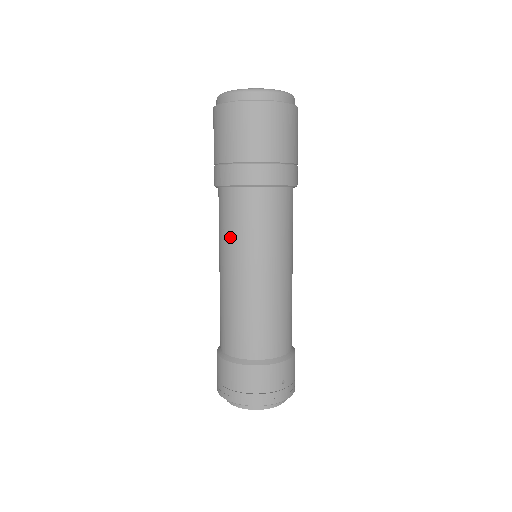
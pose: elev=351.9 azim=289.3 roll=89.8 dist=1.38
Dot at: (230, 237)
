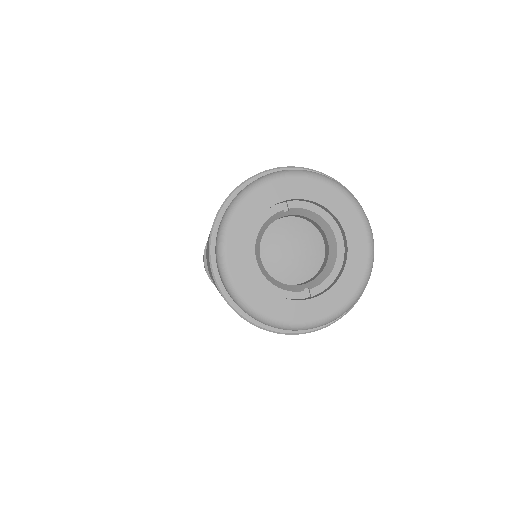
Dot at: occluded
